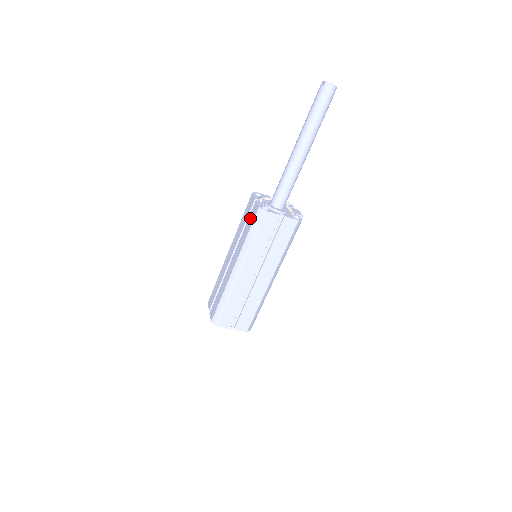
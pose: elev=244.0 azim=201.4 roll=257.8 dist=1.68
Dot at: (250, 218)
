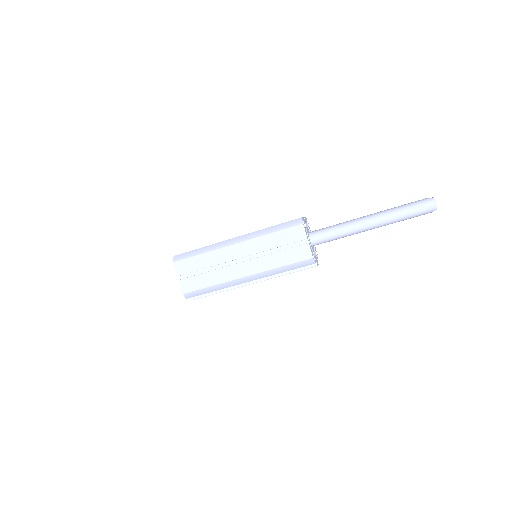
Dot at: occluded
